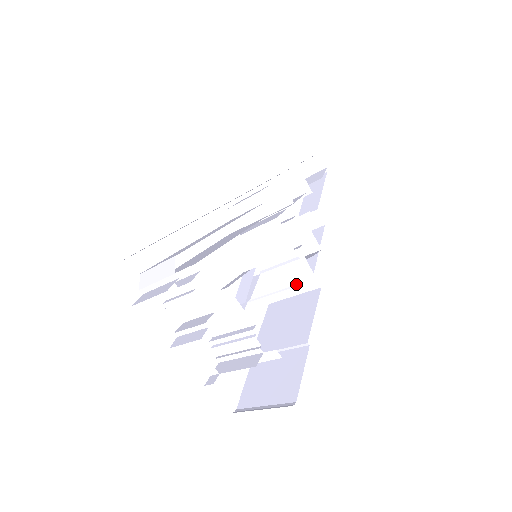
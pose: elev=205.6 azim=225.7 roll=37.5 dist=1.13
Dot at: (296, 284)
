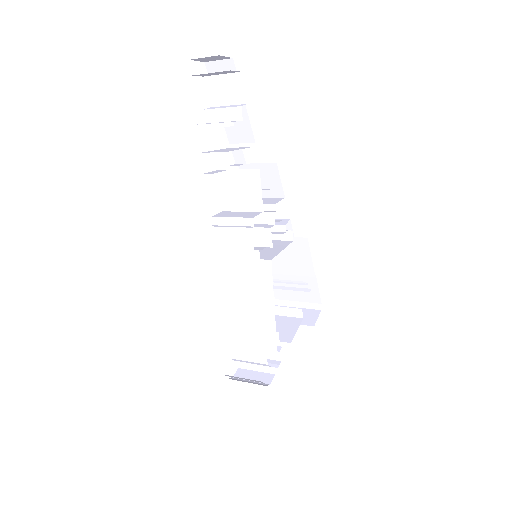
Dot at: (285, 240)
